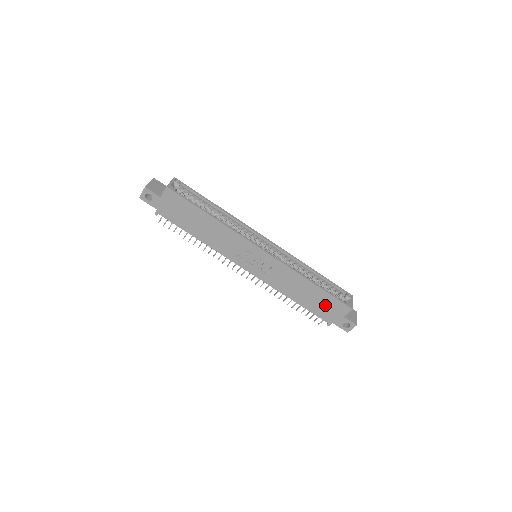
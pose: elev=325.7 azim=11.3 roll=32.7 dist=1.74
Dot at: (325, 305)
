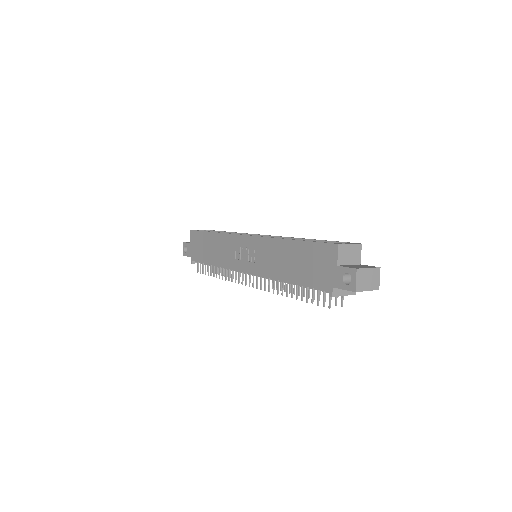
Dot at: (313, 263)
